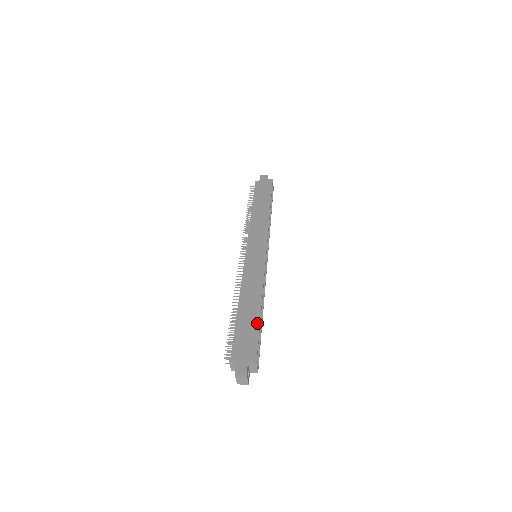
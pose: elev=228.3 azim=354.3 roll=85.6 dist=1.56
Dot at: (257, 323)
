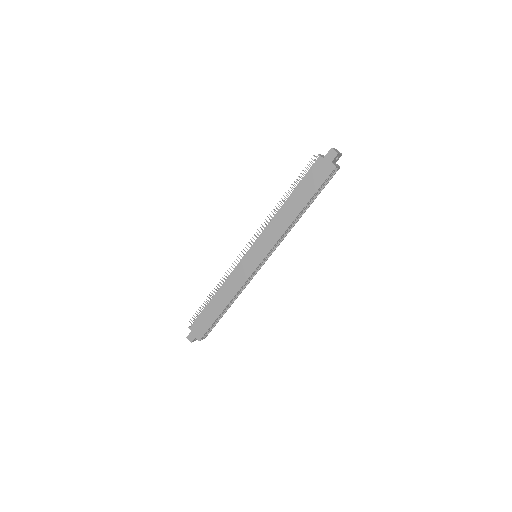
Dot at: (214, 319)
